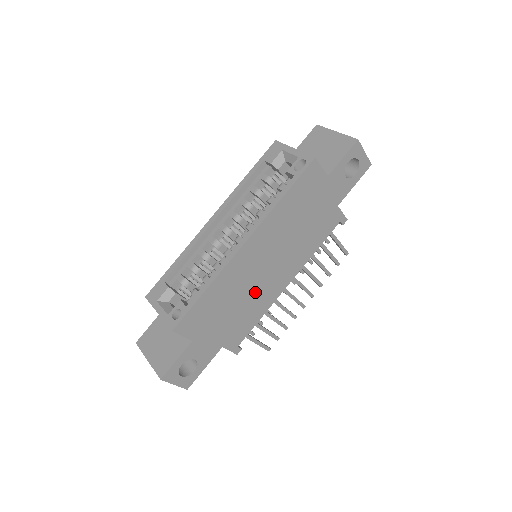
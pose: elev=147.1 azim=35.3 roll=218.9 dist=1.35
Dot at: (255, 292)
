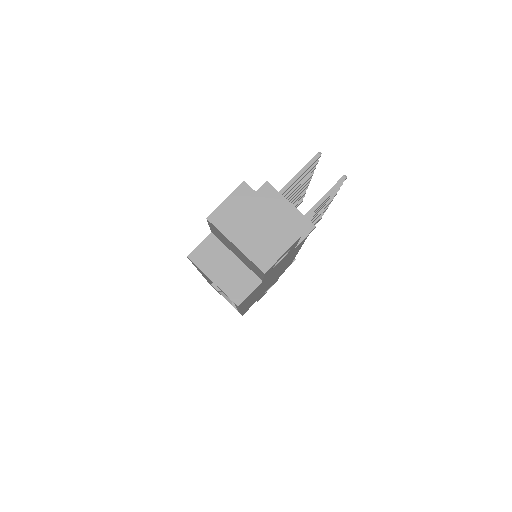
Dot at: occluded
